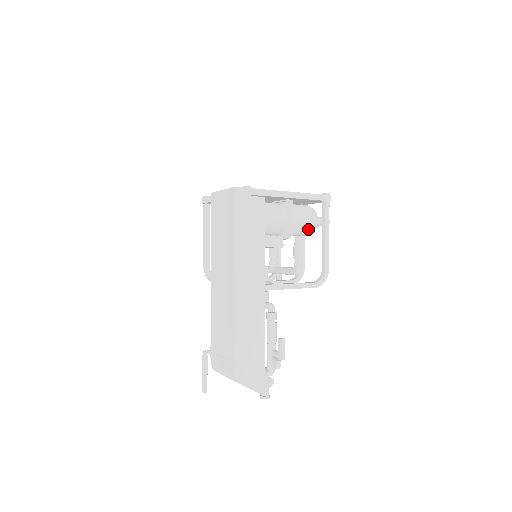
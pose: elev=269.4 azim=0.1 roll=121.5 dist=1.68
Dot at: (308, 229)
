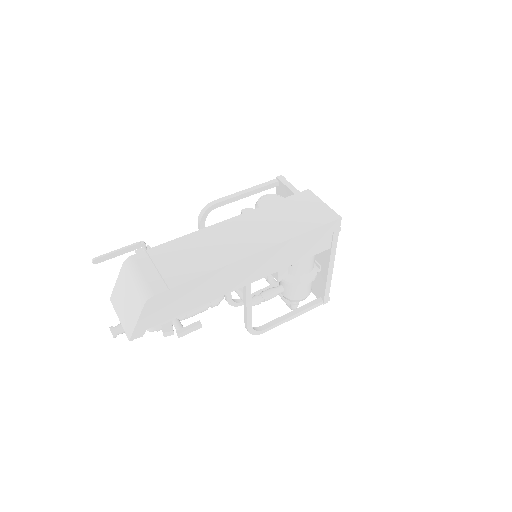
Dot at: (295, 296)
